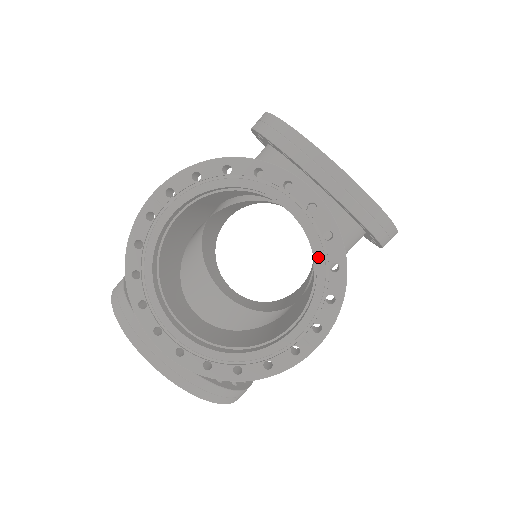
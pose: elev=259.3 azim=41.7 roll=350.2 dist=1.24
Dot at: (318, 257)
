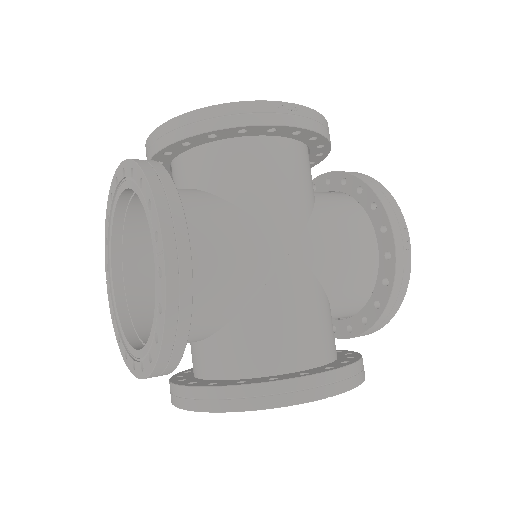
Dot at: (137, 192)
